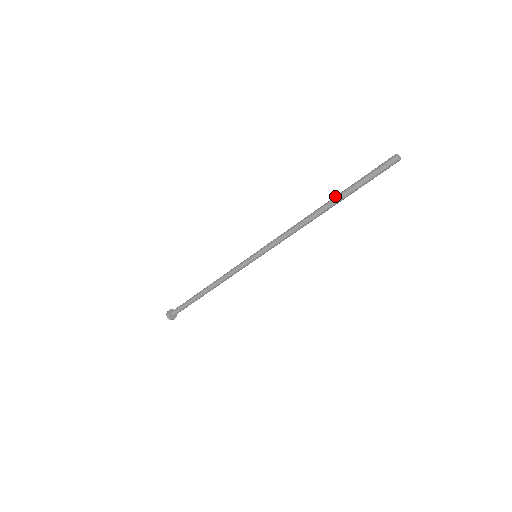
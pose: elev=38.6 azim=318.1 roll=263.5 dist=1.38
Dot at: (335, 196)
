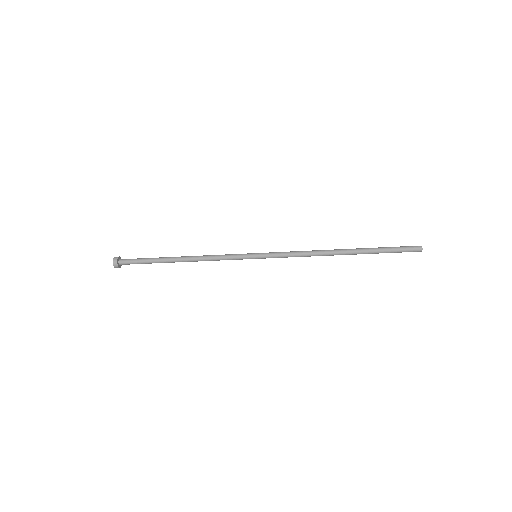
Dot at: (359, 250)
